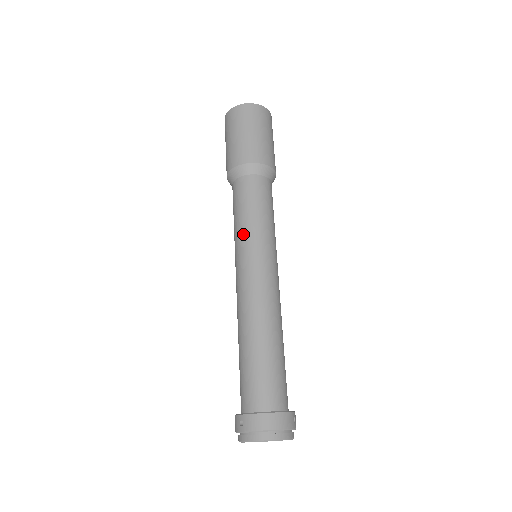
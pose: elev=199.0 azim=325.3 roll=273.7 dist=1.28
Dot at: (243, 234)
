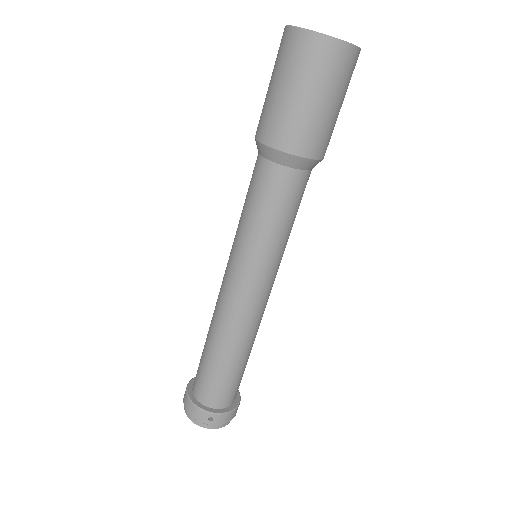
Dot at: (271, 250)
